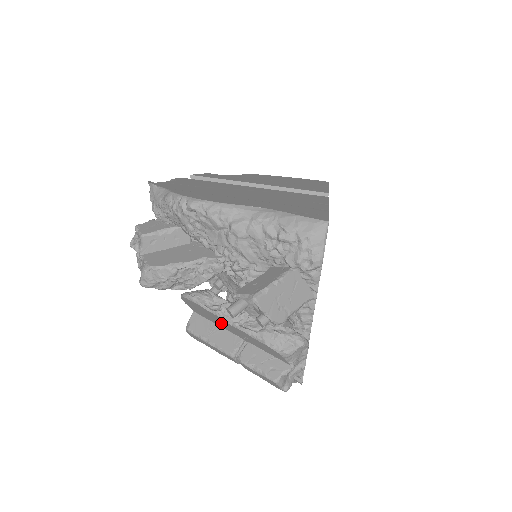
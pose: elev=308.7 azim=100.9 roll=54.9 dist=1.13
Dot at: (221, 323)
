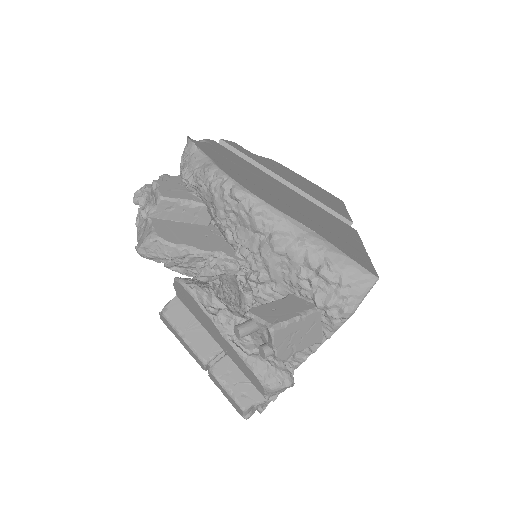
Dot at: (207, 325)
